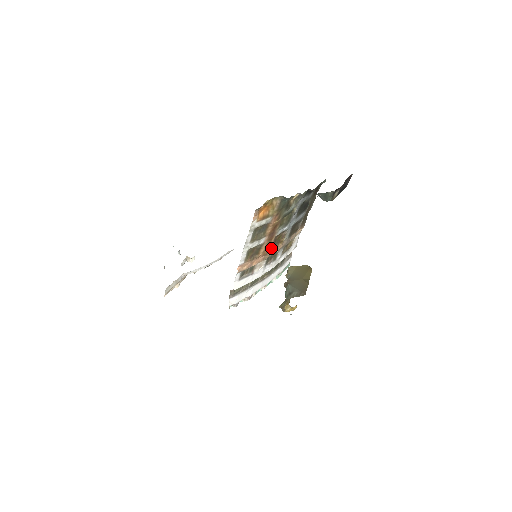
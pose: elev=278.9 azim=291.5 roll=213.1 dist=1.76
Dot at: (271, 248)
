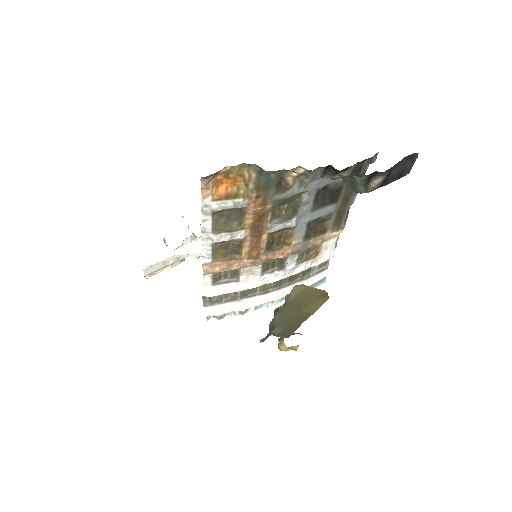
Dot at: (266, 250)
